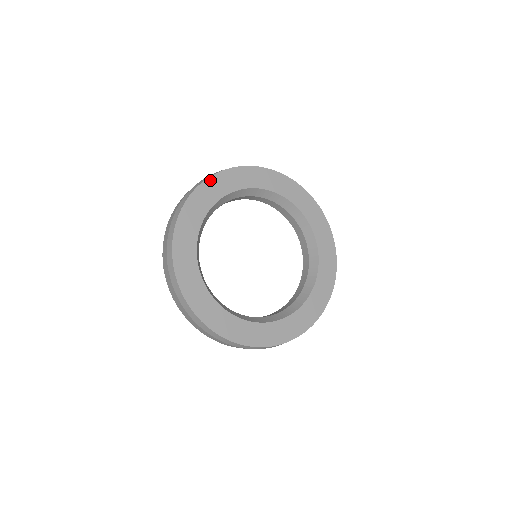
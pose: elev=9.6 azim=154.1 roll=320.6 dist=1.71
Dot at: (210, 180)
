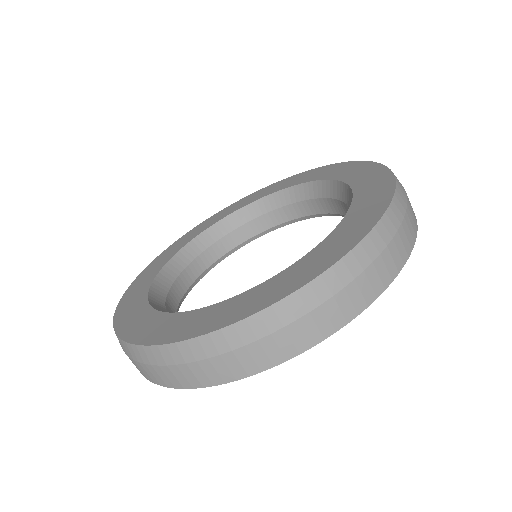
Dot at: (197, 227)
